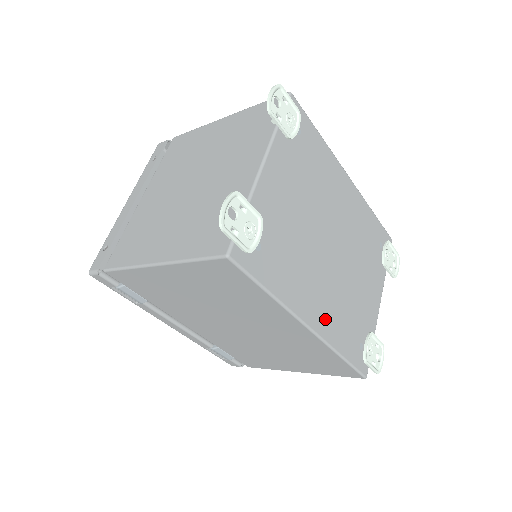
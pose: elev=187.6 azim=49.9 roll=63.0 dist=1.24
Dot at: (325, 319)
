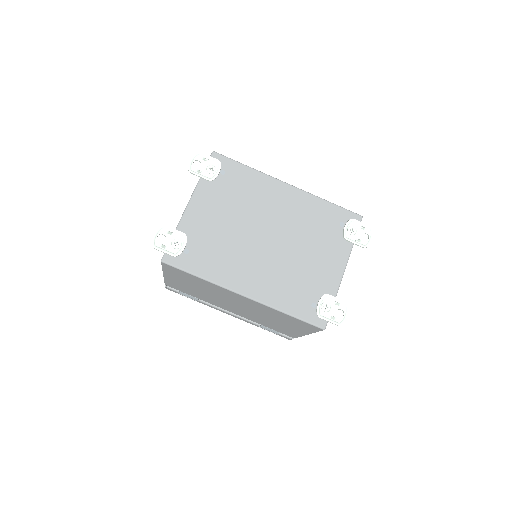
Dot at: (262, 288)
